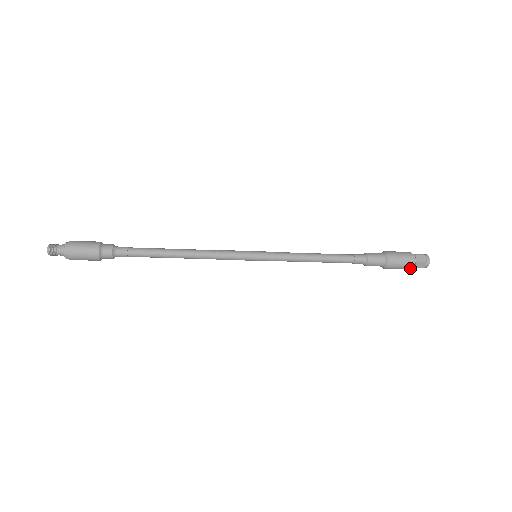
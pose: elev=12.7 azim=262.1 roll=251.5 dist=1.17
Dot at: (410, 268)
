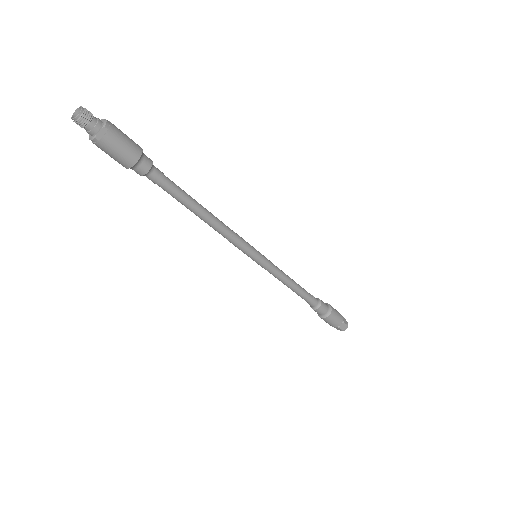
Dot at: (342, 320)
